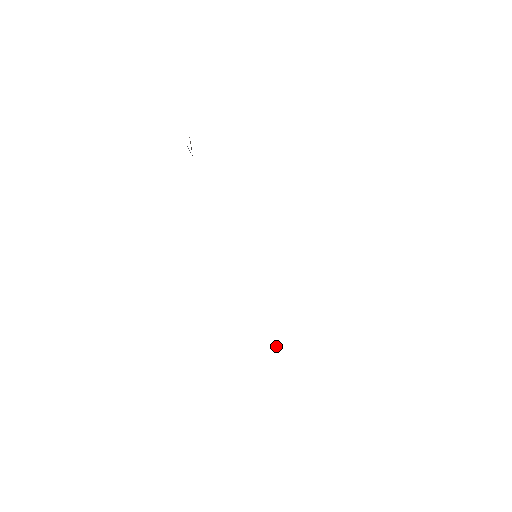
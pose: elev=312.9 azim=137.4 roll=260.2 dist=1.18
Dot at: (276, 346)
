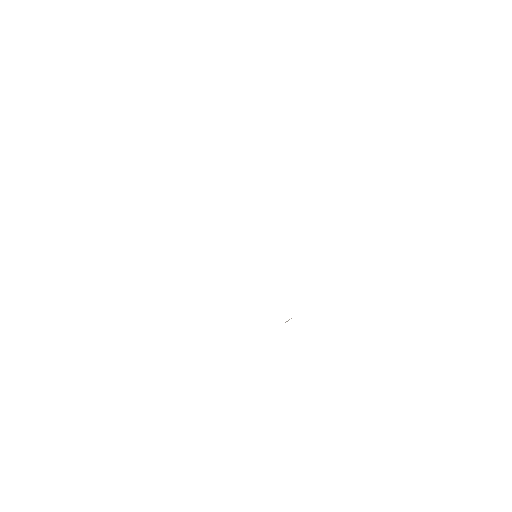
Dot at: occluded
